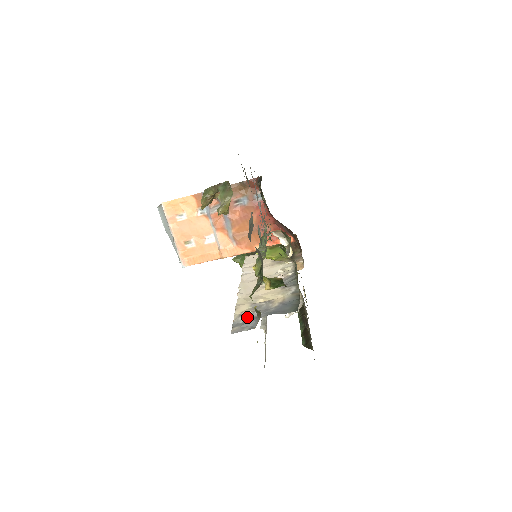
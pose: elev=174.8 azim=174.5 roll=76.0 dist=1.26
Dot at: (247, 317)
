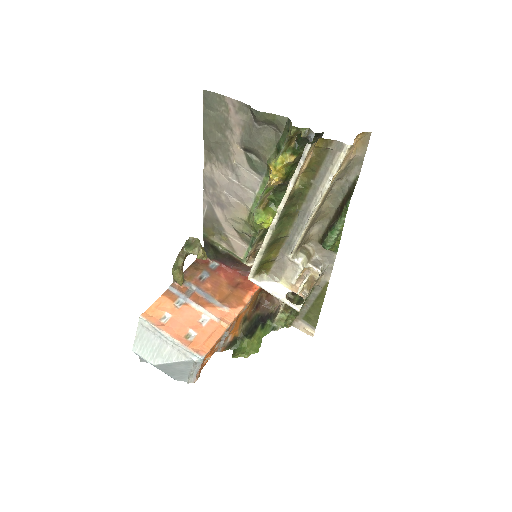
Dot at: occluded
